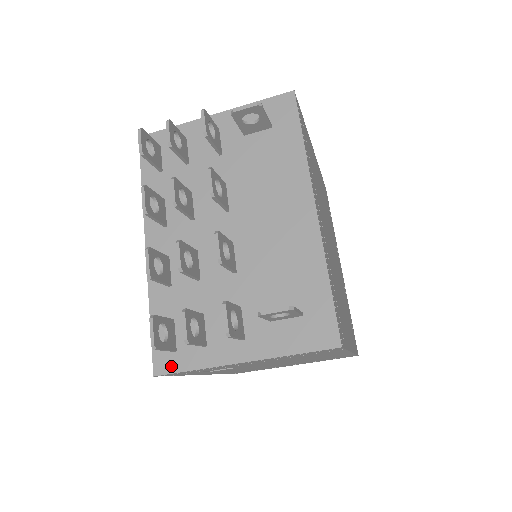
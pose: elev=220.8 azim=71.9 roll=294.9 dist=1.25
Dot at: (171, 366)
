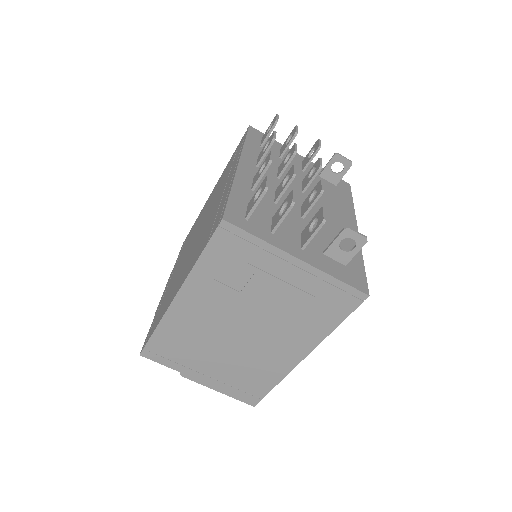
Dot at: (240, 224)
